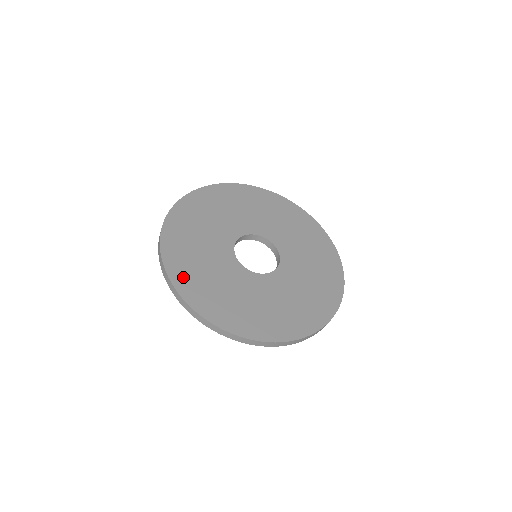
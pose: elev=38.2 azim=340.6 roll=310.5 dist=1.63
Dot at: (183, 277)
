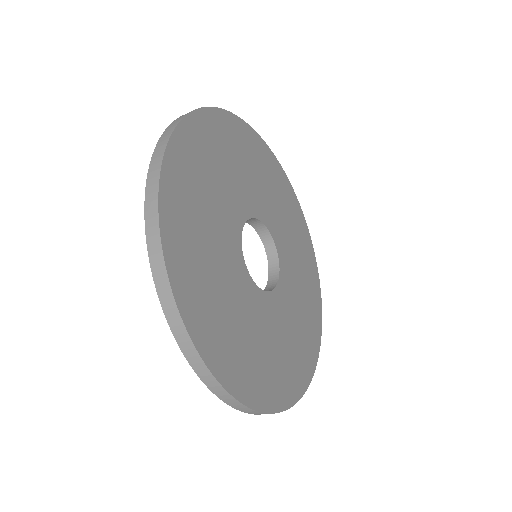
Dot at: (179, 175)
